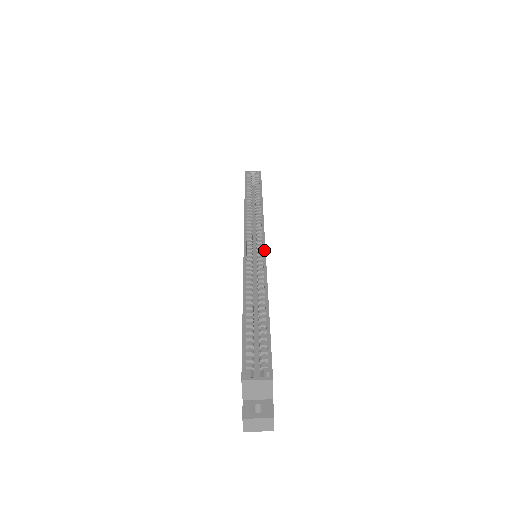
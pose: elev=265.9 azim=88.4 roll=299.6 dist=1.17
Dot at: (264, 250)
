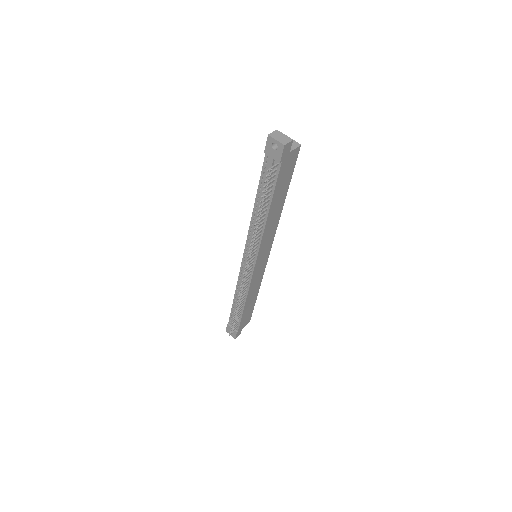
Dot at: (272, 243)
